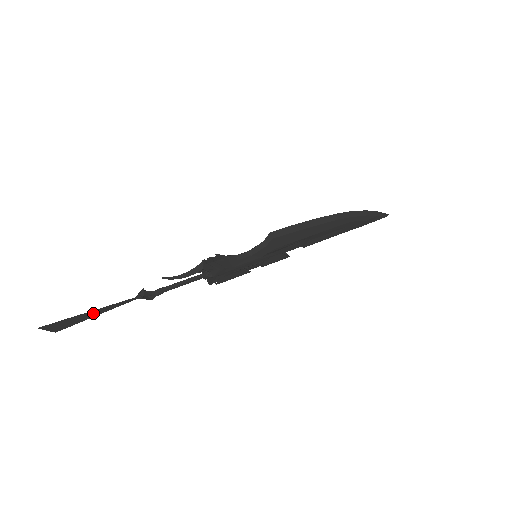
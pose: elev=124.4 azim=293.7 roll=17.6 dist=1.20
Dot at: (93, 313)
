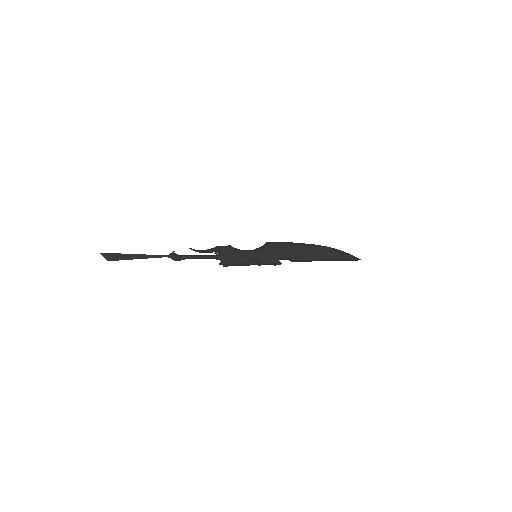
Dot at: (137, 256)
